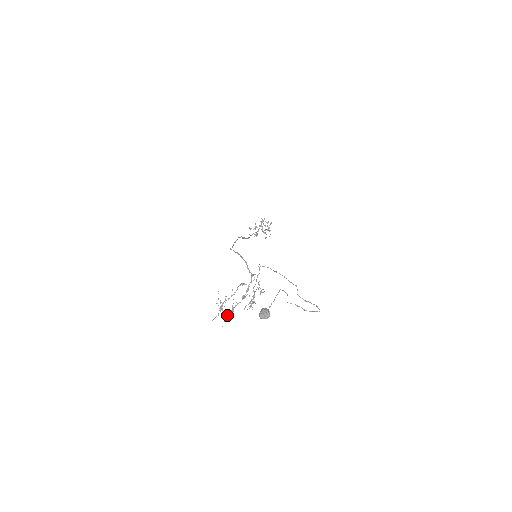
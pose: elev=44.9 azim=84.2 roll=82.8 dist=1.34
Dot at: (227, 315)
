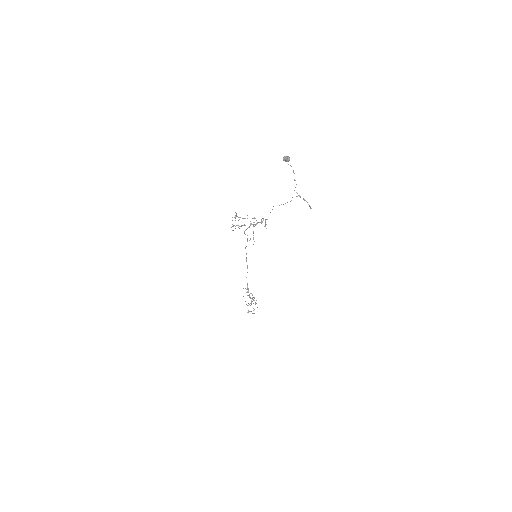
Dot at: occluded
